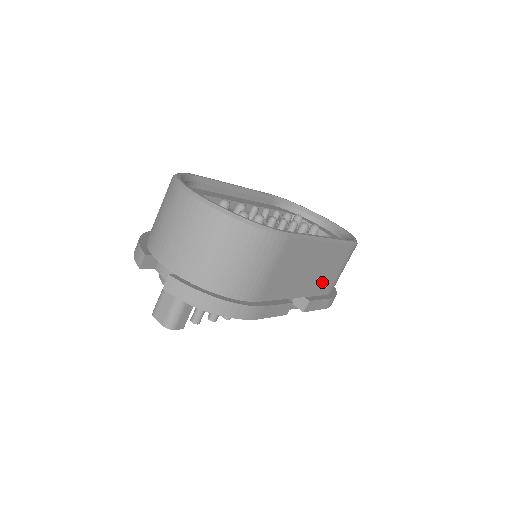
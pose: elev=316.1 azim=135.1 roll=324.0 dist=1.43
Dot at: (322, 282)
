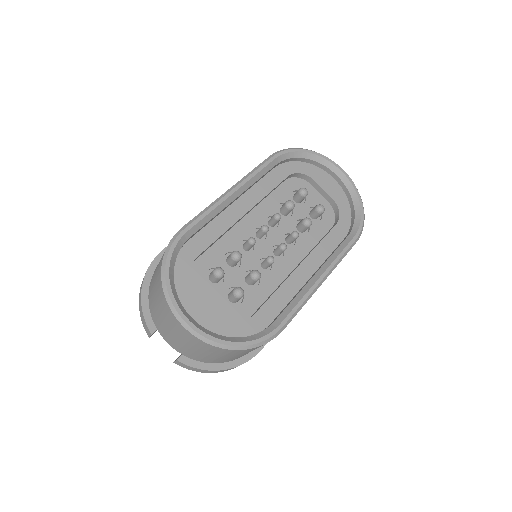
Dot at: occluded
